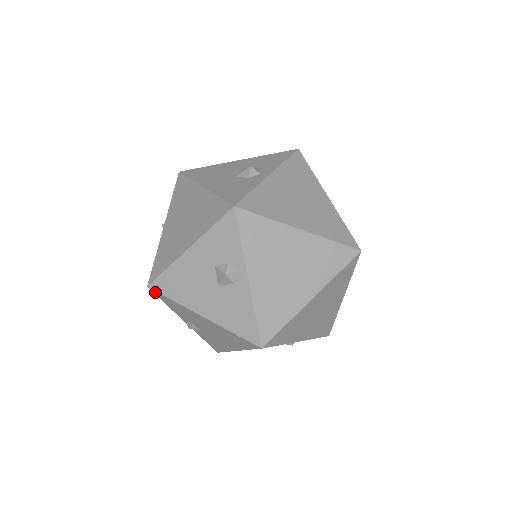
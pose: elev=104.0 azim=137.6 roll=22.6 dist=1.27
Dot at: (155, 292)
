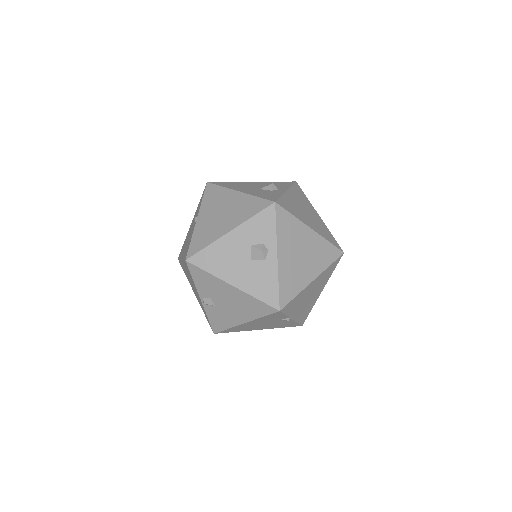
Dot at: (191, 266)
